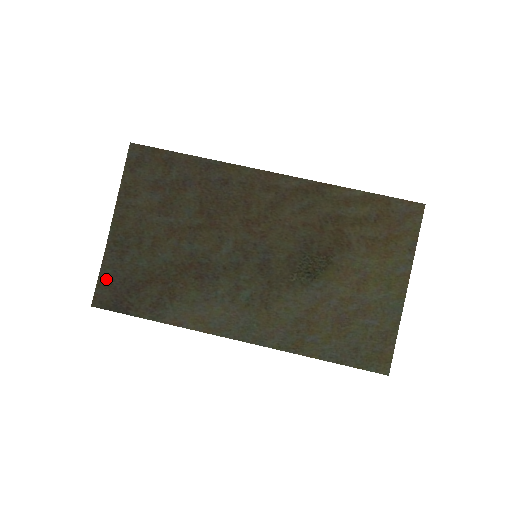
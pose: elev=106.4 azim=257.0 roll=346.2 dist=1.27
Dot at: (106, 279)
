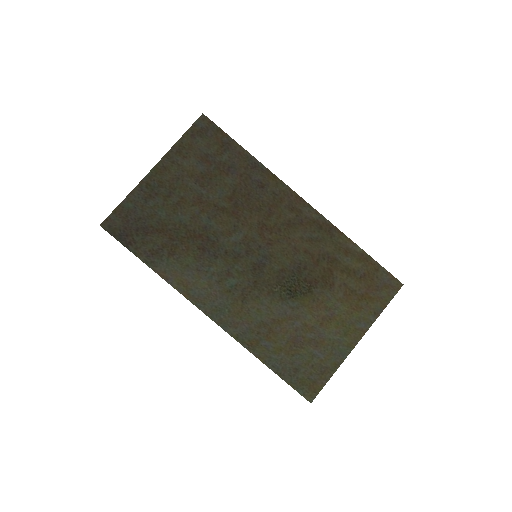
Dot at: (124, 210)
